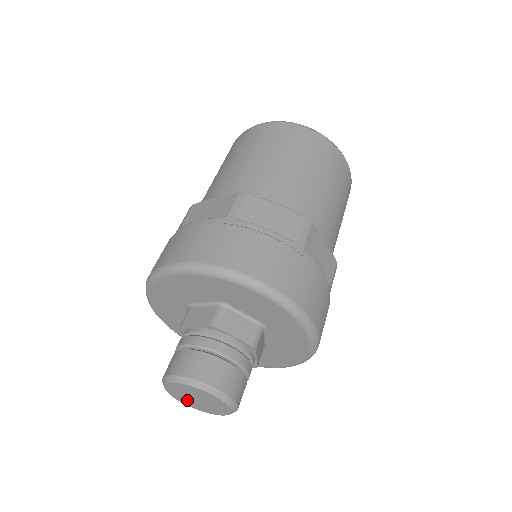
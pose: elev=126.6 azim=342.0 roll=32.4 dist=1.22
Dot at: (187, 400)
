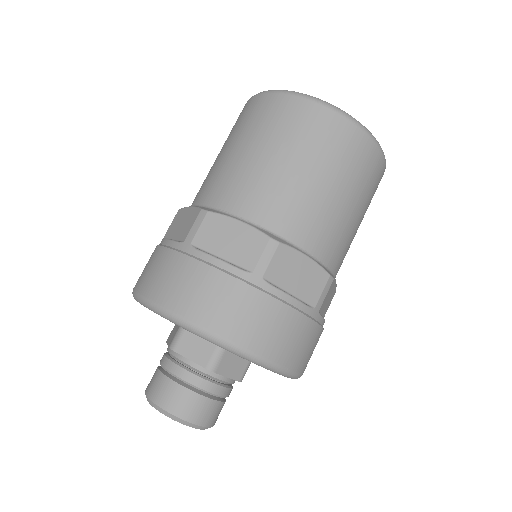
Dot at: occluded
